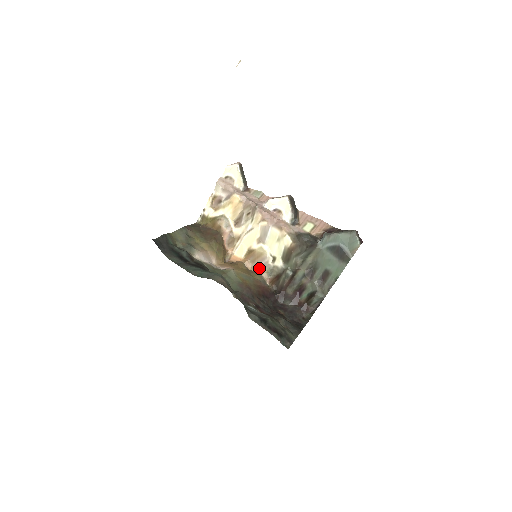
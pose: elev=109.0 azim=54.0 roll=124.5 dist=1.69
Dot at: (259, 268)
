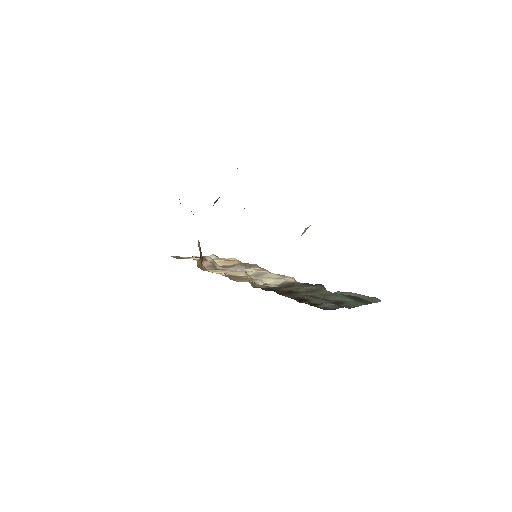
Dot at: (242, 281)
